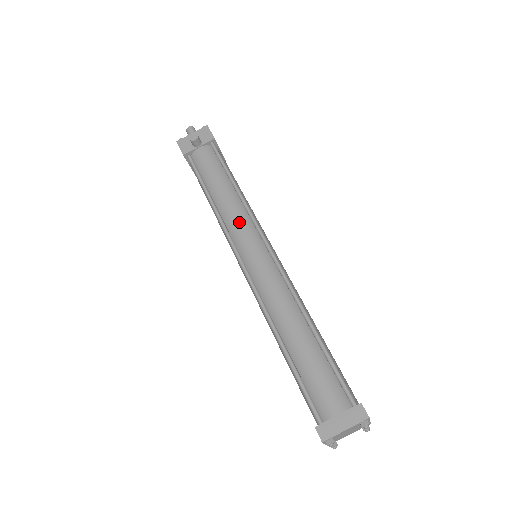
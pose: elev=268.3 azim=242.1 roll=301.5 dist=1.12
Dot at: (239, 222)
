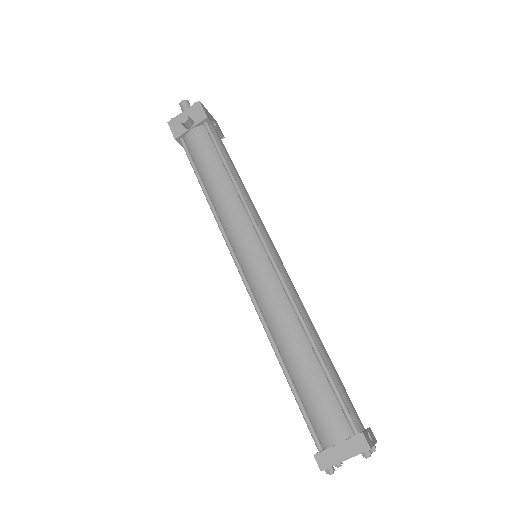
Dot at: (235, 220)
